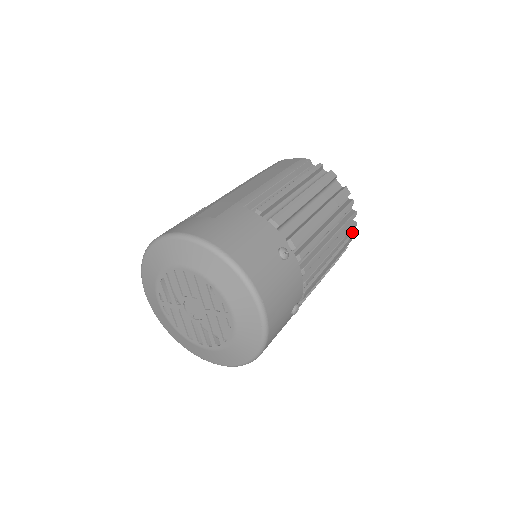
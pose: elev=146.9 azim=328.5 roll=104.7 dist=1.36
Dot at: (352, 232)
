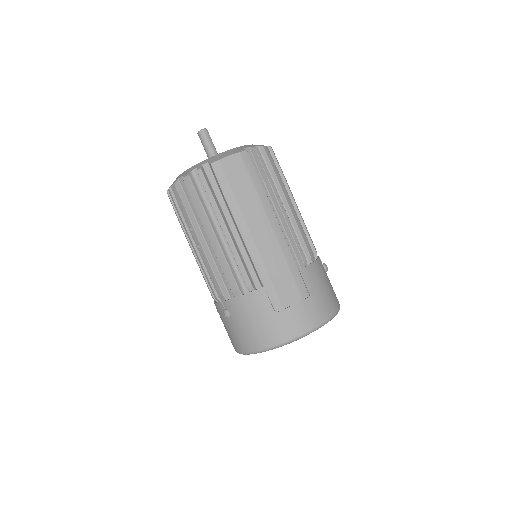
Dot at: occluded
